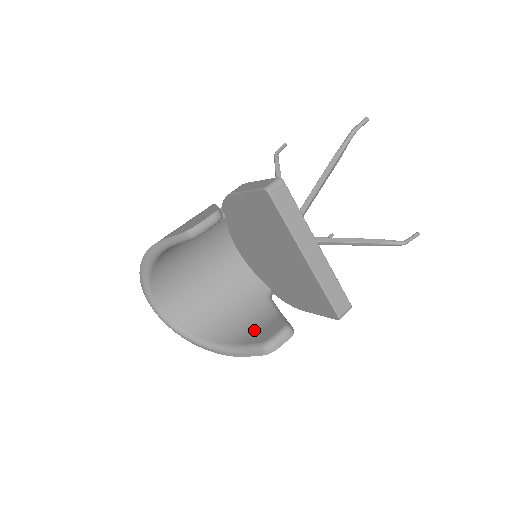
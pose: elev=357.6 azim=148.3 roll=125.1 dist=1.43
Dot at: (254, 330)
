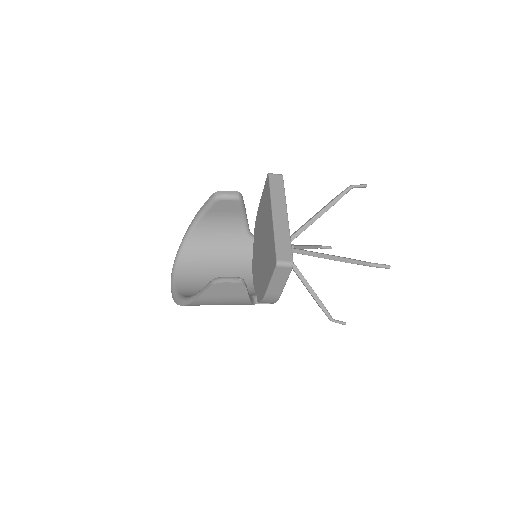
Dot at: occluded
